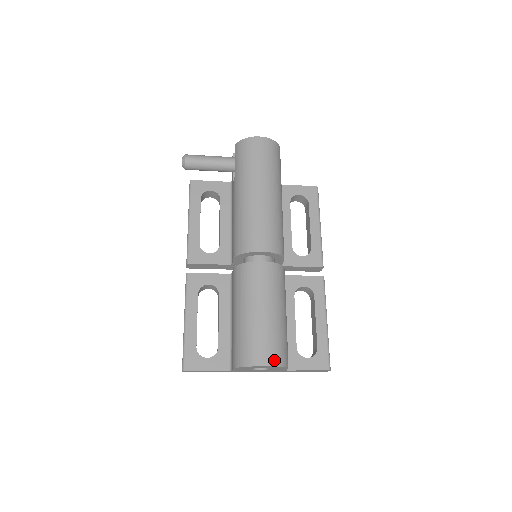
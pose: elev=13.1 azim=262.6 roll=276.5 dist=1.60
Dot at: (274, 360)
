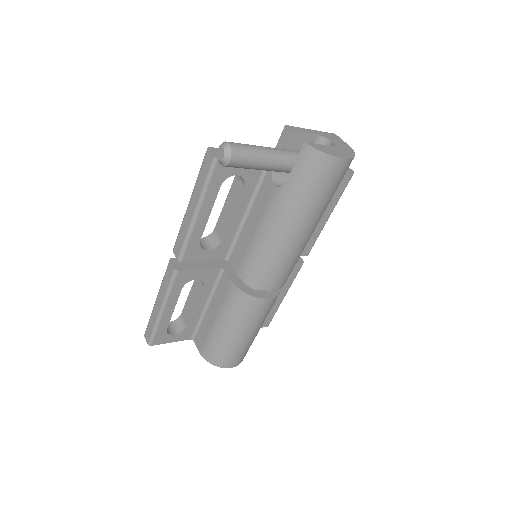
Dot at: (240, 361)
